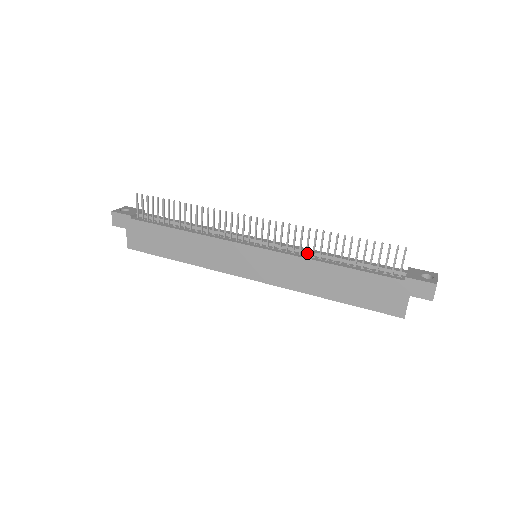
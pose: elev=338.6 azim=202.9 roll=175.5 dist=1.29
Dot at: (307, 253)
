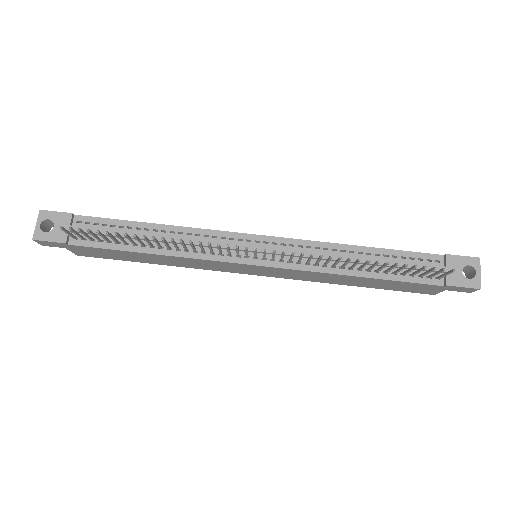
Dot at: (326, 265)
